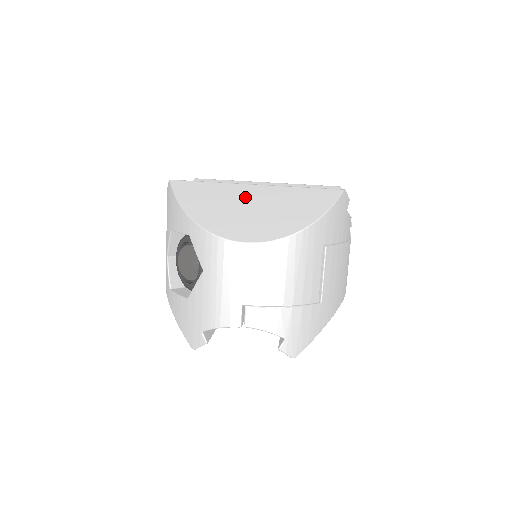
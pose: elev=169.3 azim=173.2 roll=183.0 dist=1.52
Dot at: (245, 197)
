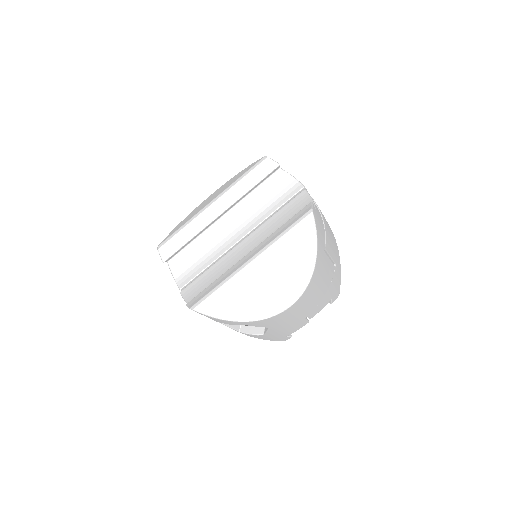
Dot at: (256, 277)
